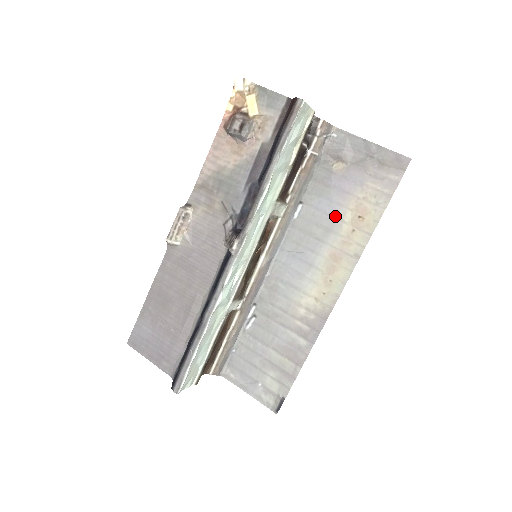
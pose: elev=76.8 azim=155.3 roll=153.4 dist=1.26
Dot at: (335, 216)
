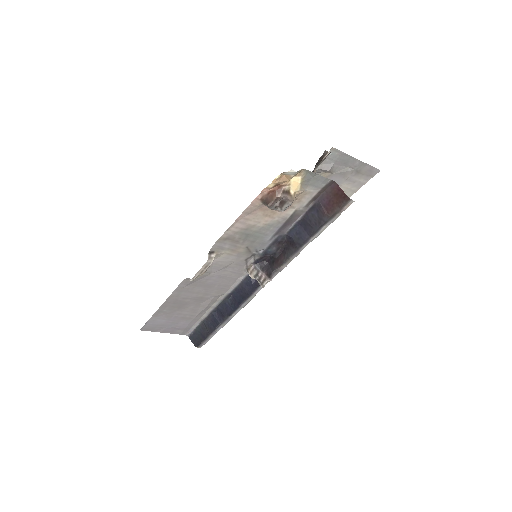
Dot at: occluded
